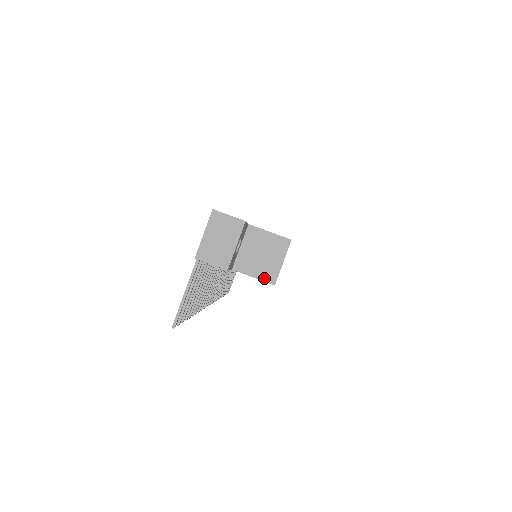
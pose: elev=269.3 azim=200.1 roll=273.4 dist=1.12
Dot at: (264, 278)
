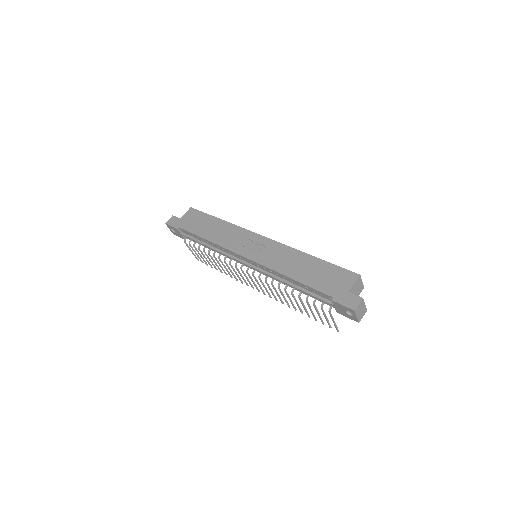
Dot at: (361, 291)
